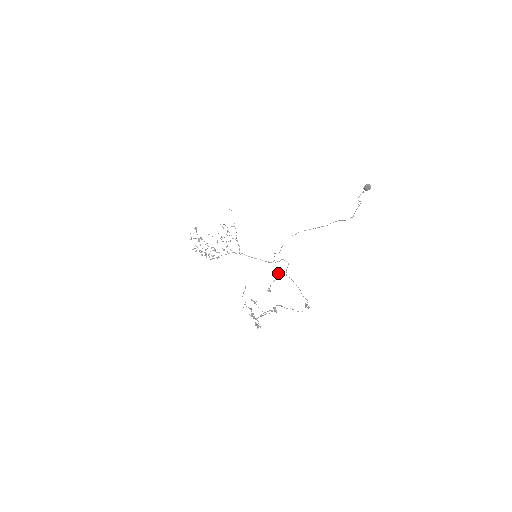
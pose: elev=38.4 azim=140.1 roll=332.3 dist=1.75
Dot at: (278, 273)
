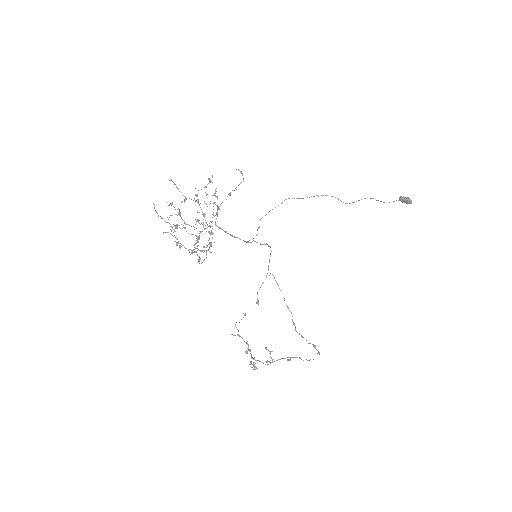
Dot at: occluded
